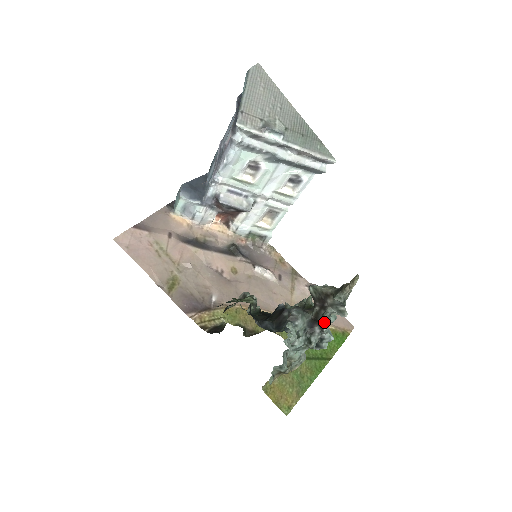
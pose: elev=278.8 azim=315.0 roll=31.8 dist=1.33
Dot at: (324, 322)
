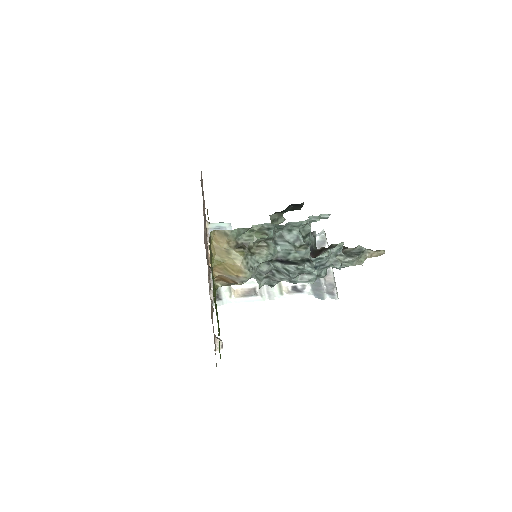
Dot at: (331, 251)
